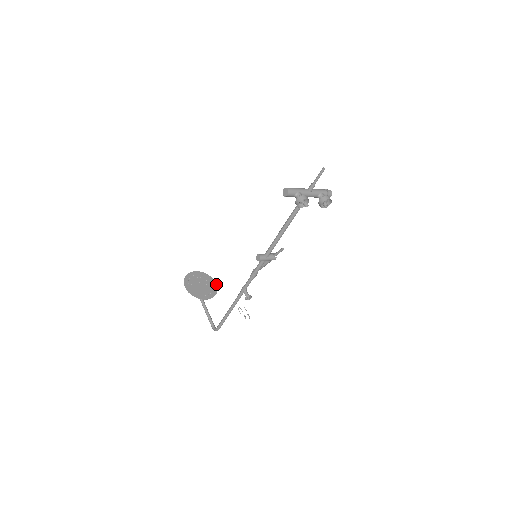
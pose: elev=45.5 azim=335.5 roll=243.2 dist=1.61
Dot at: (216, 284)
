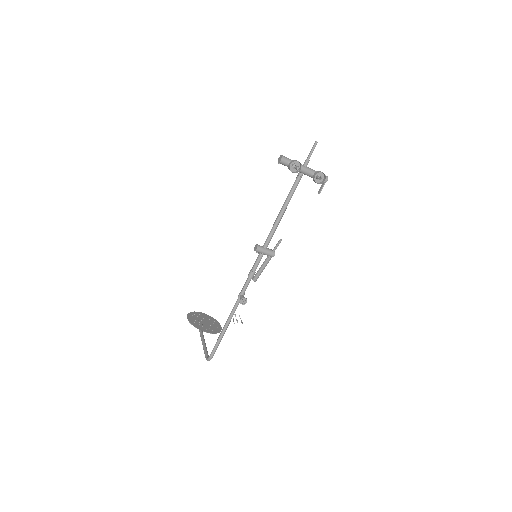
Dot at: (221, 327)
